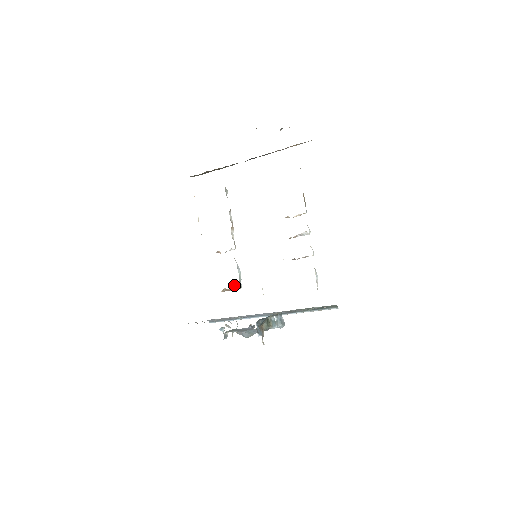
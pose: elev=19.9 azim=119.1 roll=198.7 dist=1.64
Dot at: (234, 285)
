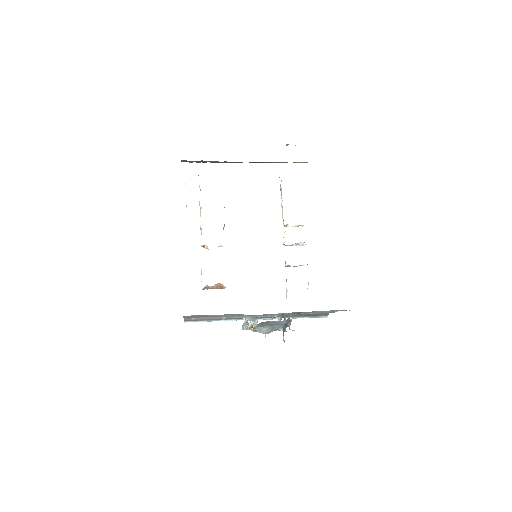
Dot at: (219, 283)
